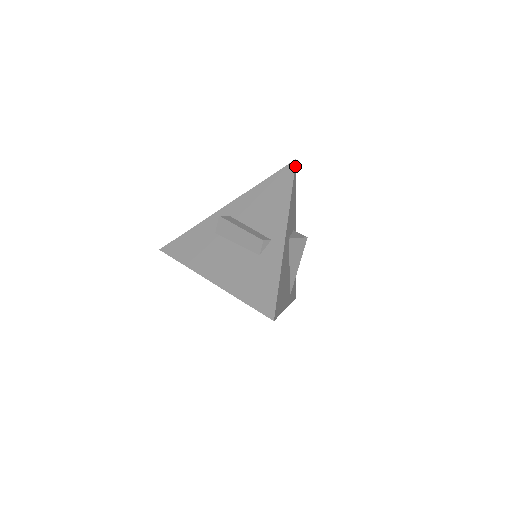
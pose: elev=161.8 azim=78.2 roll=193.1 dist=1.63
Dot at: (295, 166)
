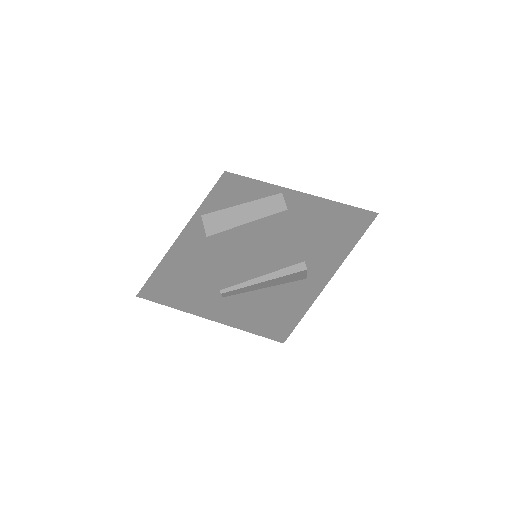
Dot at: (230, 173)
